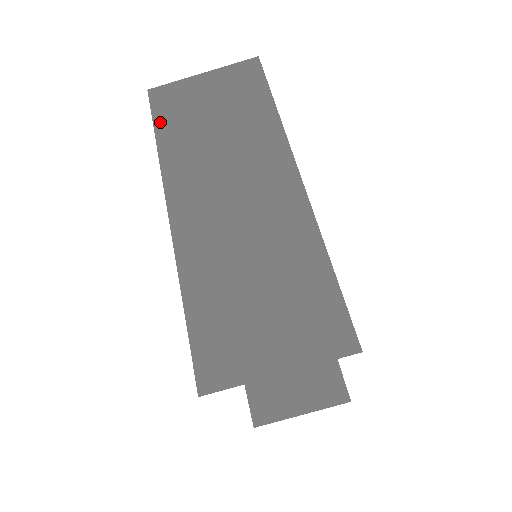
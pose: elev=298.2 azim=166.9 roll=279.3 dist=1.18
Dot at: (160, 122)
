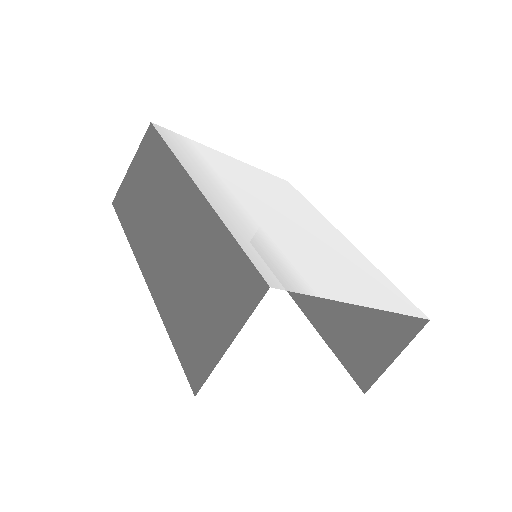
Dot at: (123, 219)
